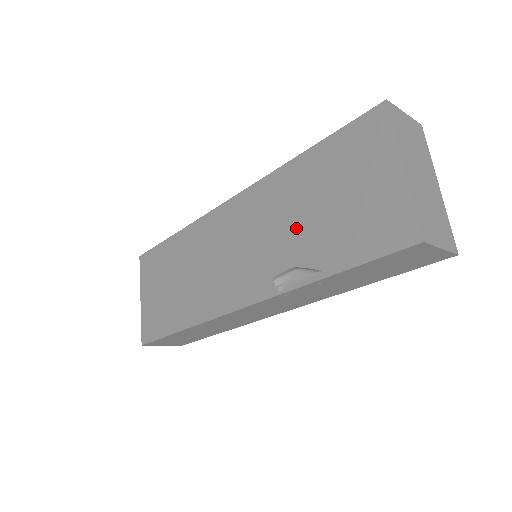
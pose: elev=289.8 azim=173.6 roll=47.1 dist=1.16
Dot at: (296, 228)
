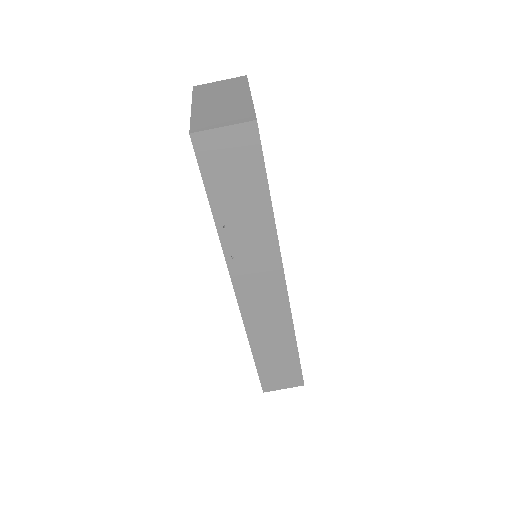
Dot at: occluded
